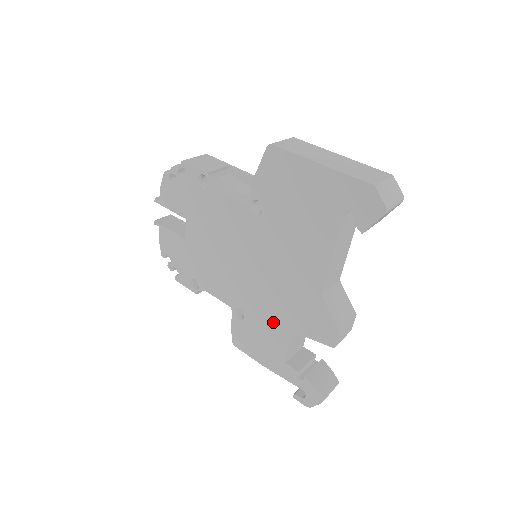
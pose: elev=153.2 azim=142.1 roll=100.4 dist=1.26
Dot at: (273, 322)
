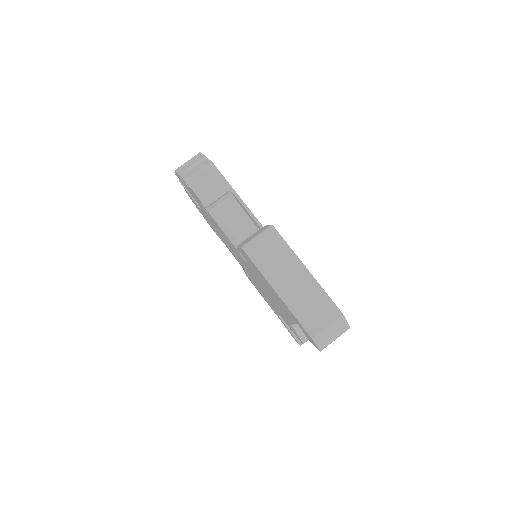
Dot at: (267, 299)
